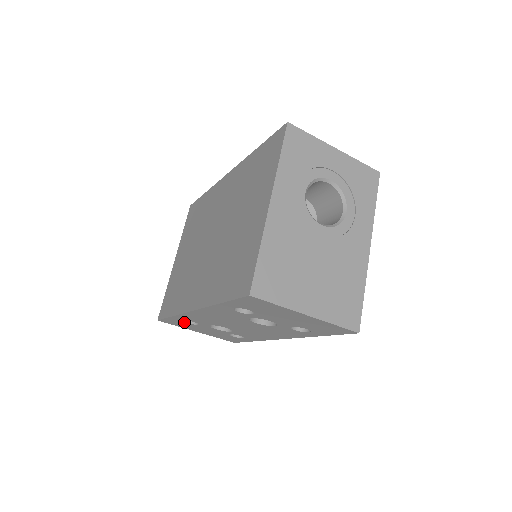
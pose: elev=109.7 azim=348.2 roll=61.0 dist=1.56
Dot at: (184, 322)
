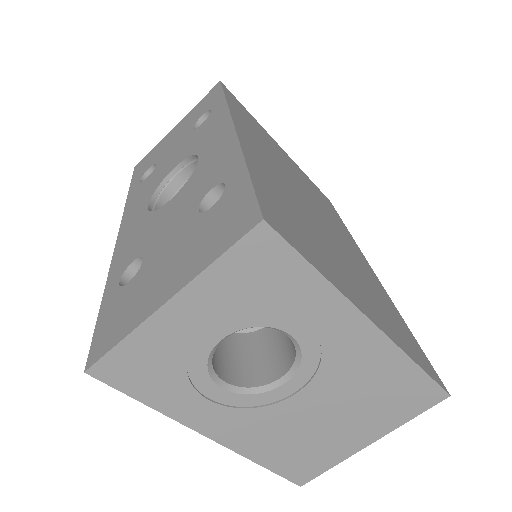
Dot at: occluded
